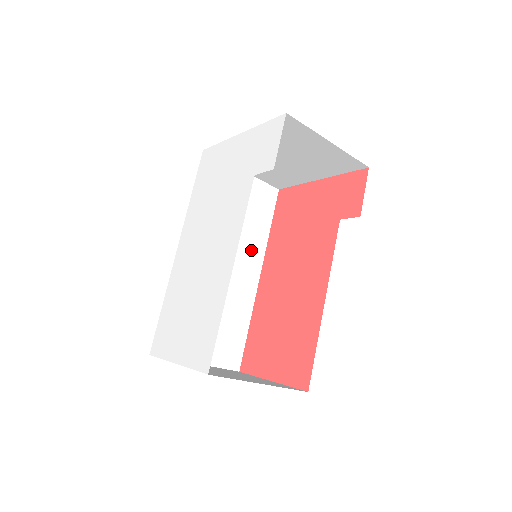
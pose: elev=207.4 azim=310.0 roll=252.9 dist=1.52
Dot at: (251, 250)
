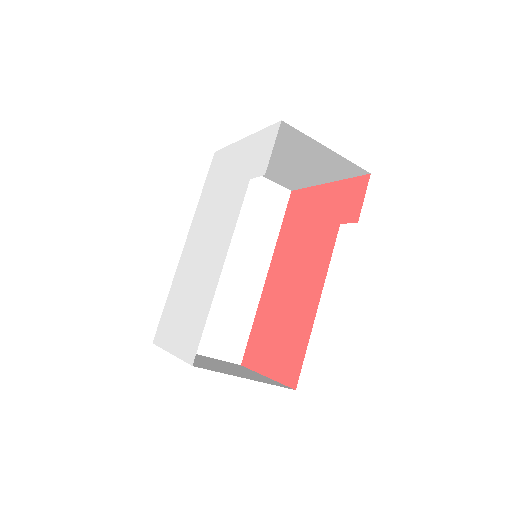
Dot at: (259, 249)
